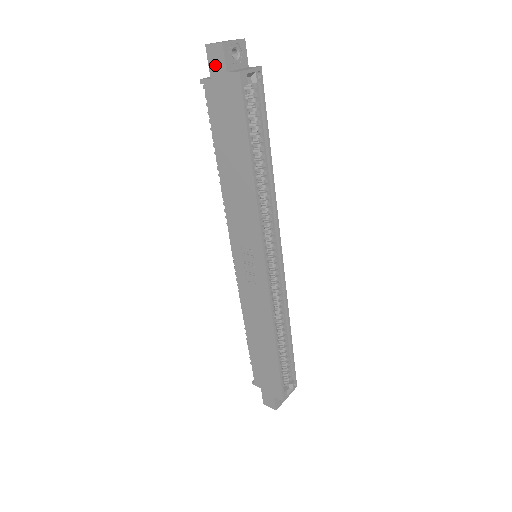
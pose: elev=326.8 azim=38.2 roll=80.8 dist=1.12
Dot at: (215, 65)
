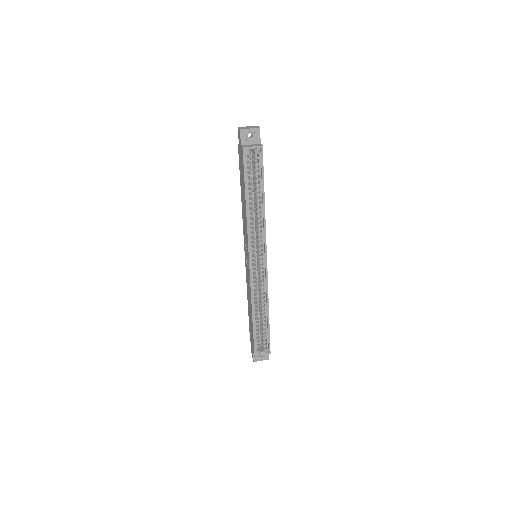
Dot at: (239, 140)
